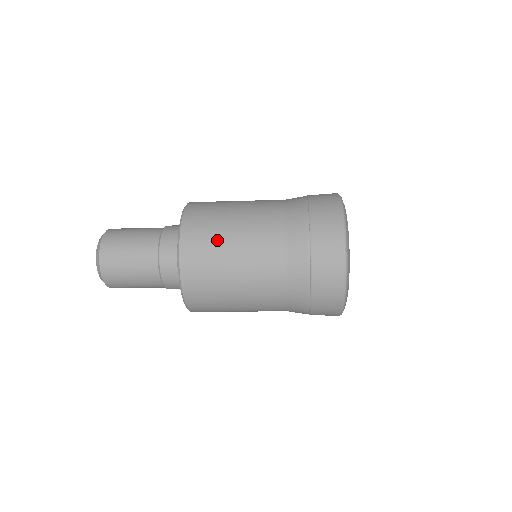
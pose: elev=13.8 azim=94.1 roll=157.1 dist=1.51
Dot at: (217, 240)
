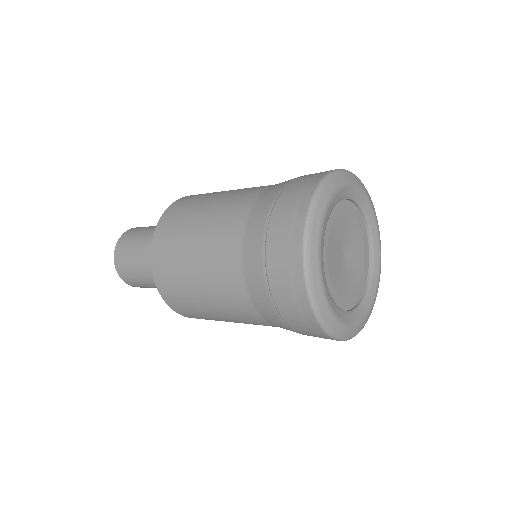
Dot at: (186, 223)
